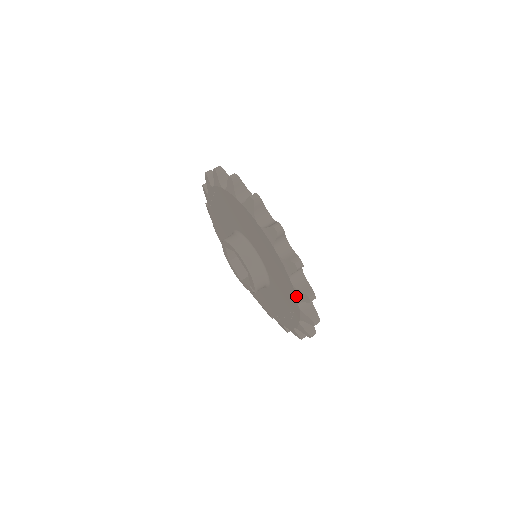
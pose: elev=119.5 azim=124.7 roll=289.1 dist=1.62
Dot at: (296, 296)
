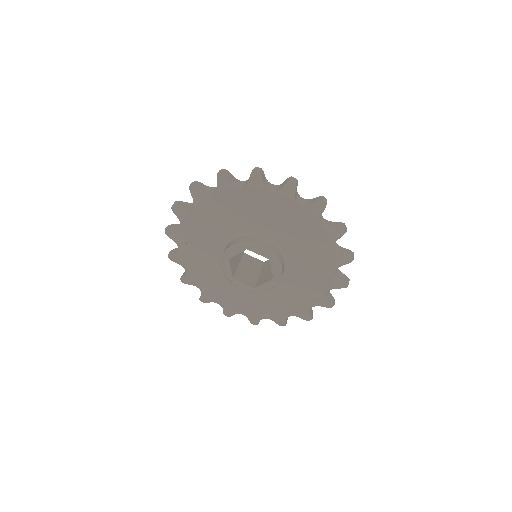
Dot at: (330, 238)
